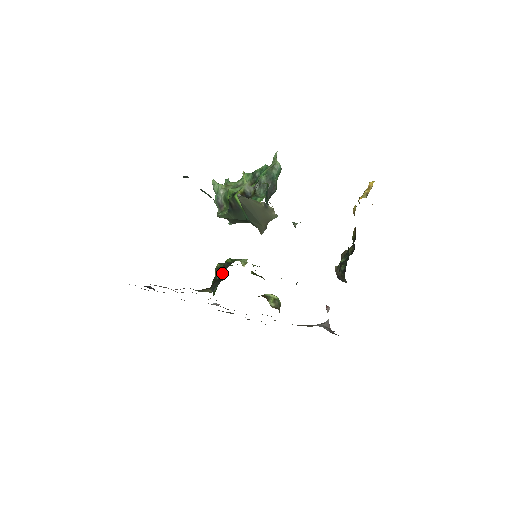
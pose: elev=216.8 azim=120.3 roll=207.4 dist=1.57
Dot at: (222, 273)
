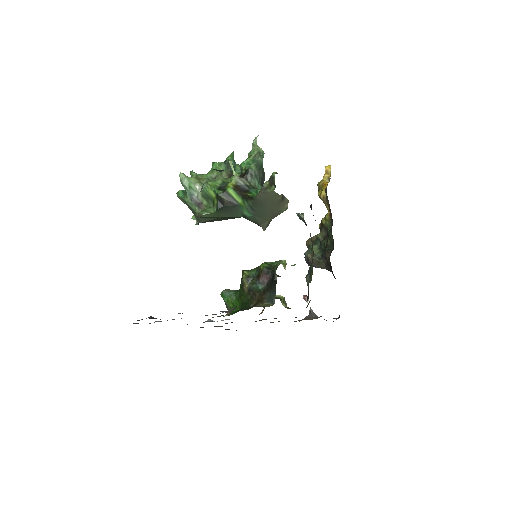
Dot at: (264, 281)
